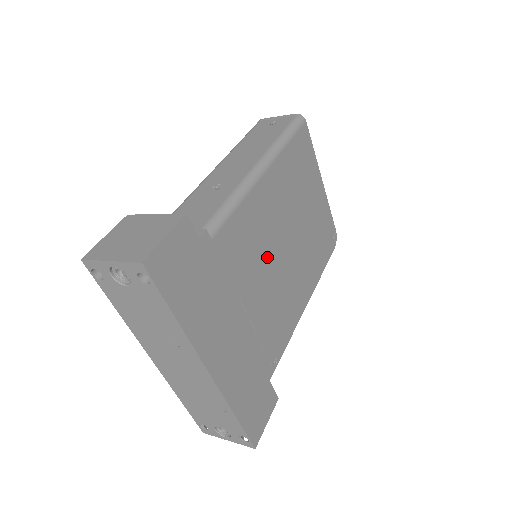
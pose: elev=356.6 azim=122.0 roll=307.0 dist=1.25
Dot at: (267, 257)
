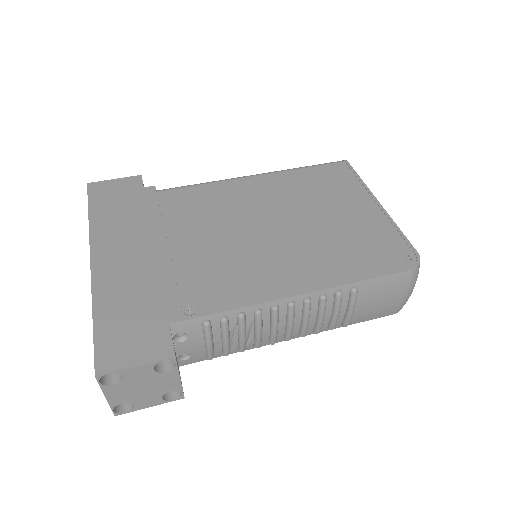
Dot at: (227, 224)
